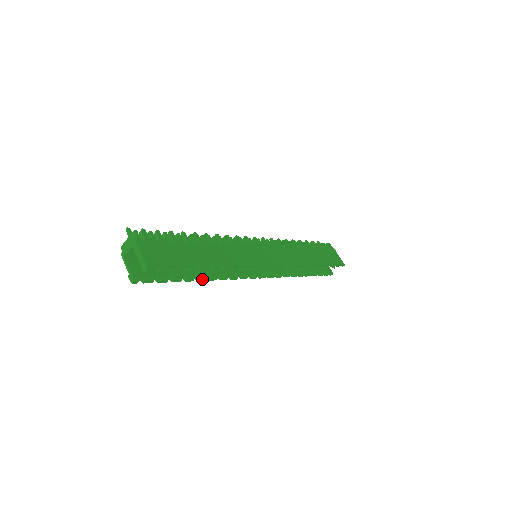
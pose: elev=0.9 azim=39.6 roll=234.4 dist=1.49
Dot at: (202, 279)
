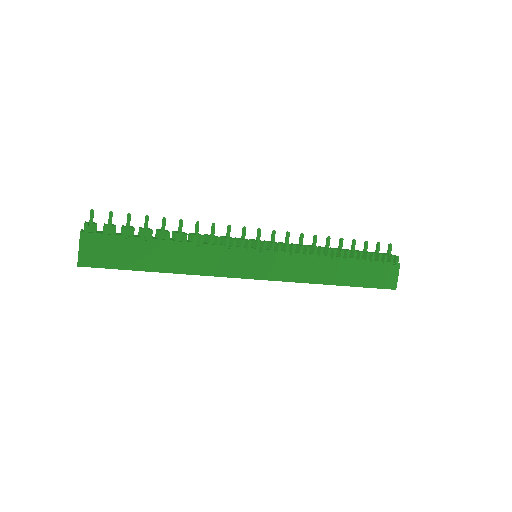
Dot at: occluded
